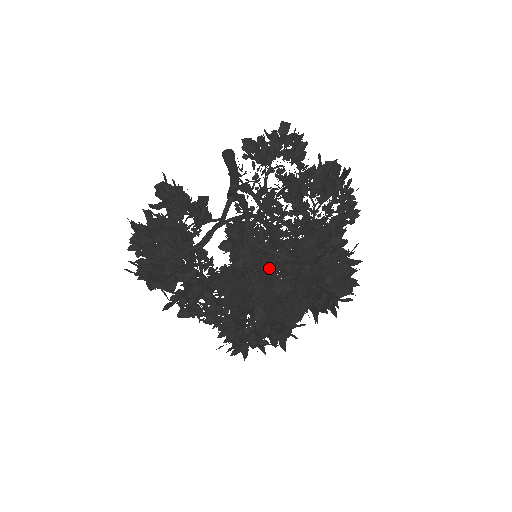
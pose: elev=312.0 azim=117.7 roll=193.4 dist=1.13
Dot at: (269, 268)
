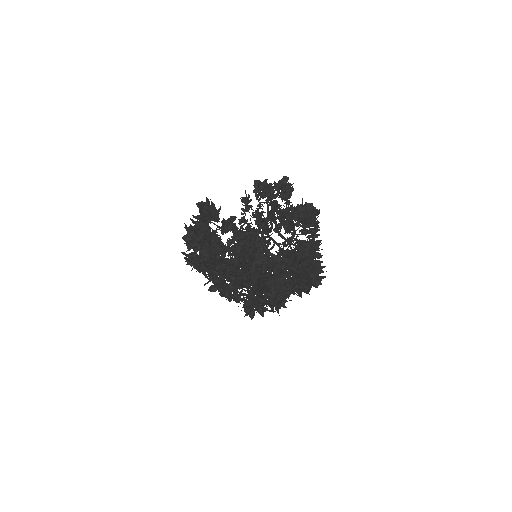
Dot at: (266, 265)
